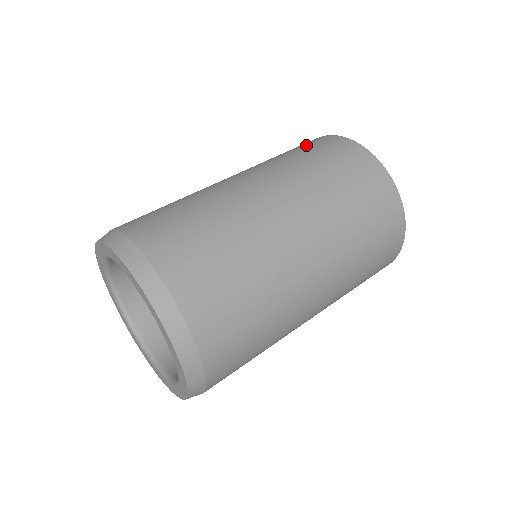
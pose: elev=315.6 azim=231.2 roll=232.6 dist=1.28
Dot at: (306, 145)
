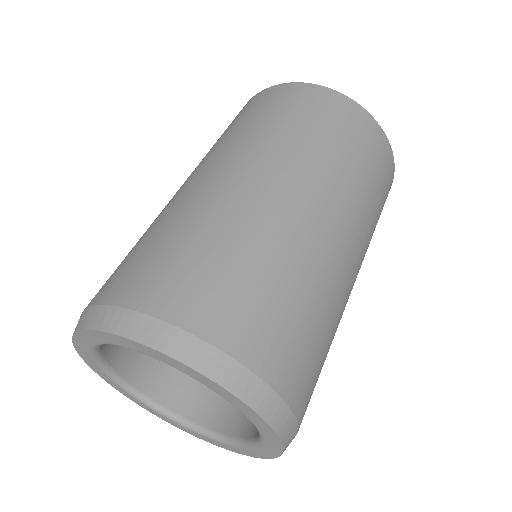
Dot at: (265, 104)
